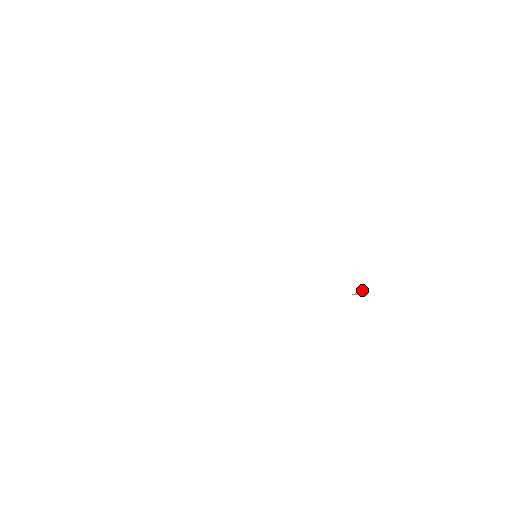
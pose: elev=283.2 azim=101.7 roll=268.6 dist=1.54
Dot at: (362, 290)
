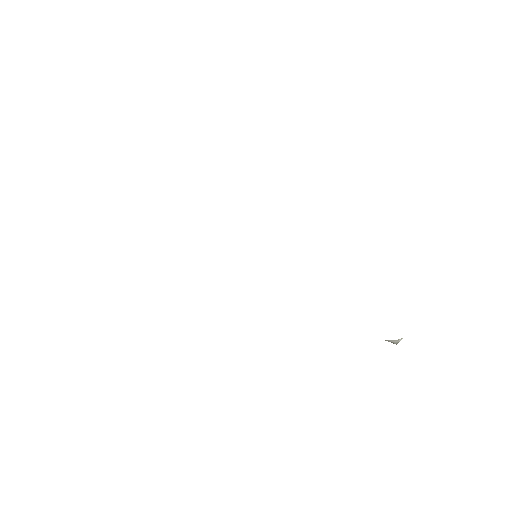
Dot at: occluded
